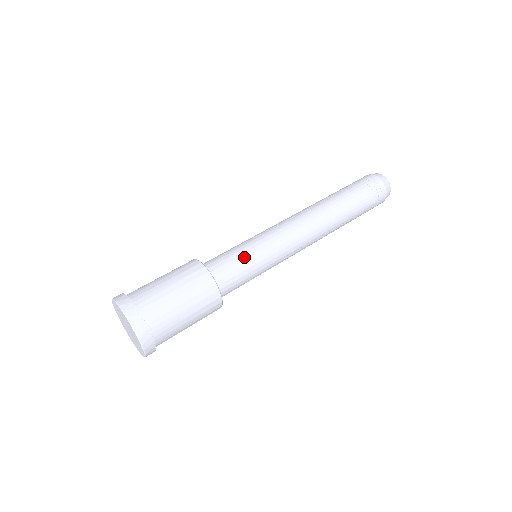
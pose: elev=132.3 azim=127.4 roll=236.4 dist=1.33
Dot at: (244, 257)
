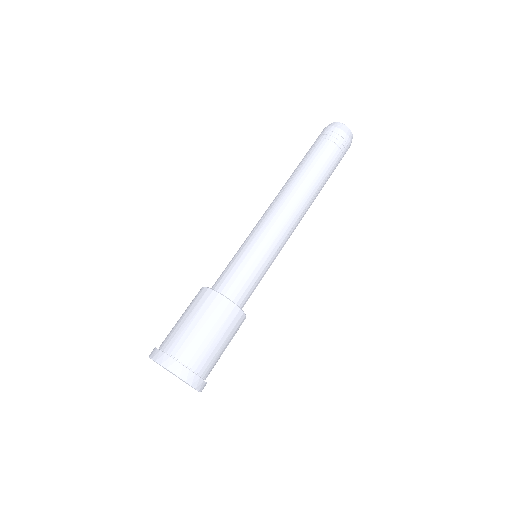
Dot at: (244, 264)
